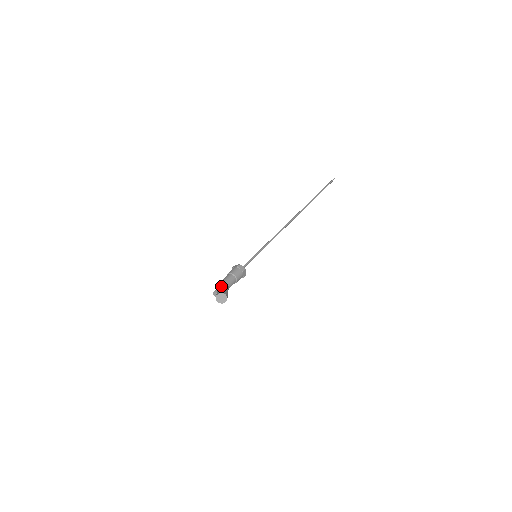
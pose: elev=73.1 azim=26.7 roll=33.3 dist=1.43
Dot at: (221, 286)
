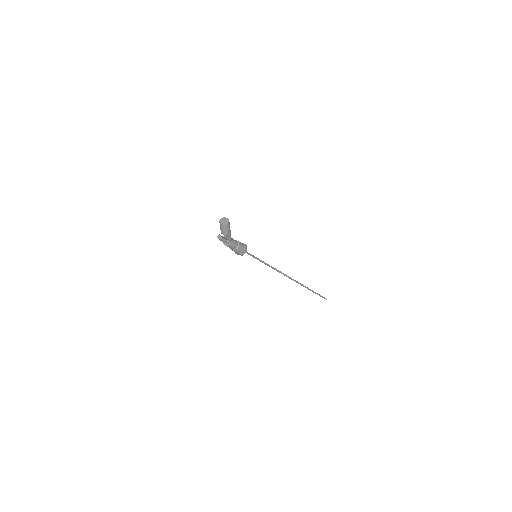
Dot at: occluded
